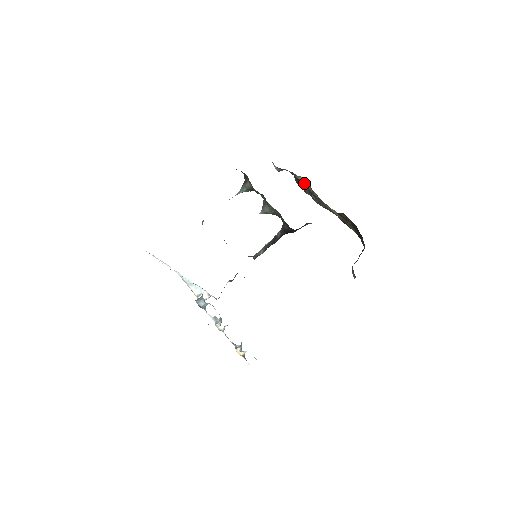
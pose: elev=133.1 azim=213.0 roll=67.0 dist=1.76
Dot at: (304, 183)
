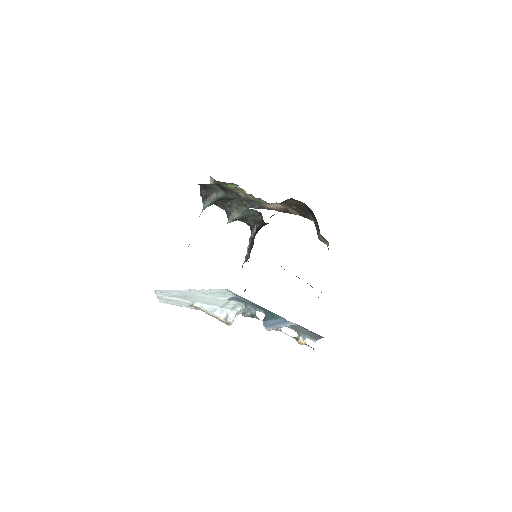
Dot at: (233, 192)
